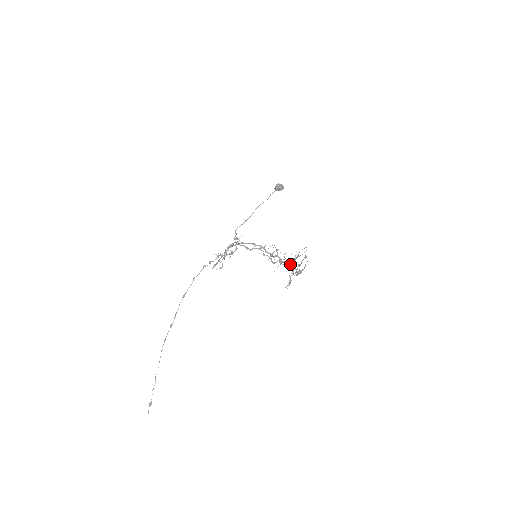
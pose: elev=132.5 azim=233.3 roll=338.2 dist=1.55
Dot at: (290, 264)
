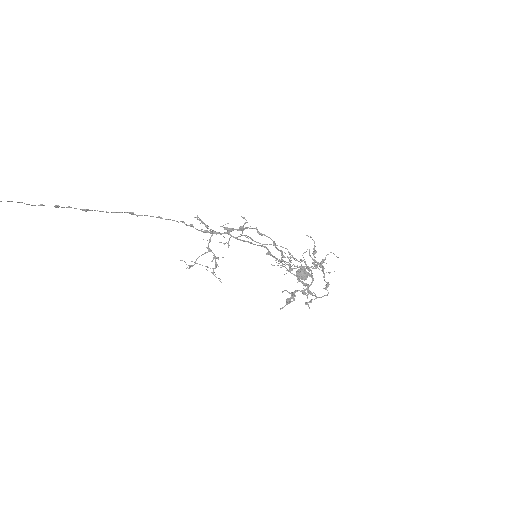
Dot at: (306, 267)
